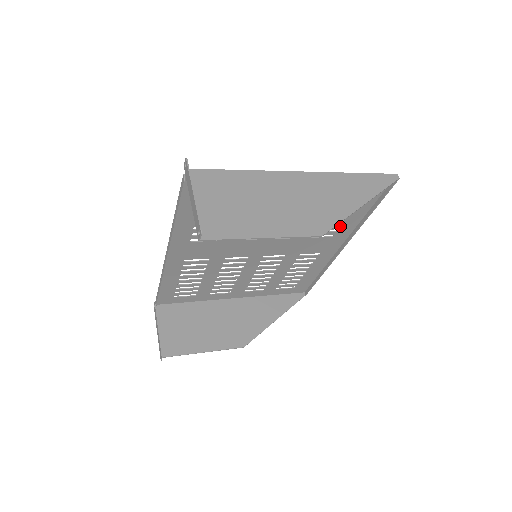
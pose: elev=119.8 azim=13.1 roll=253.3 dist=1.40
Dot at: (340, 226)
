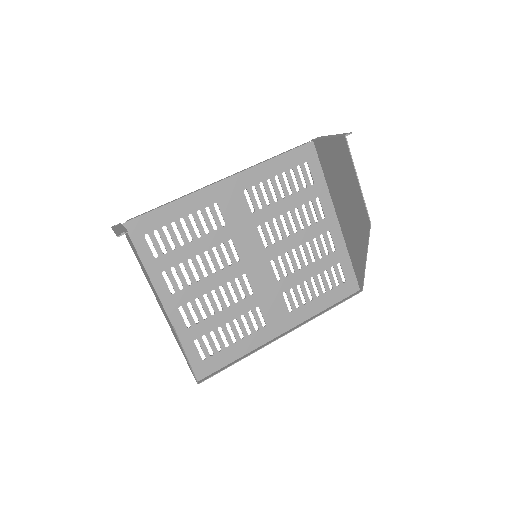
Dot at: (303, 305)
